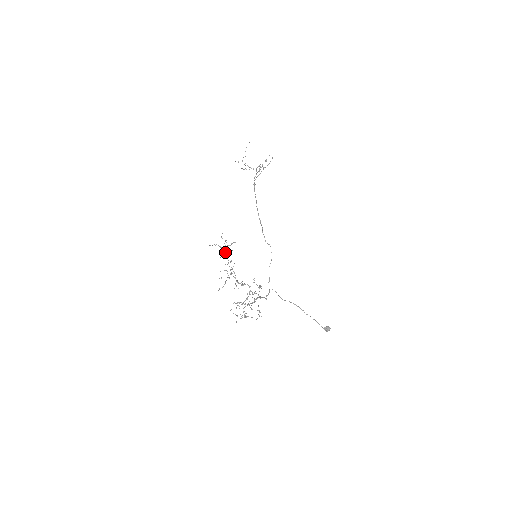
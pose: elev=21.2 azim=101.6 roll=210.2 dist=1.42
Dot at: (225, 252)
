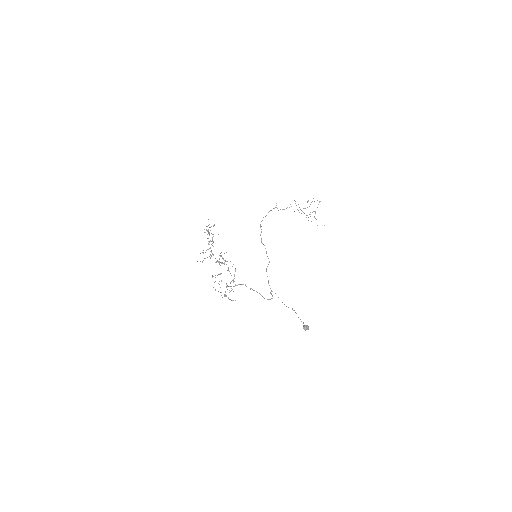
Dot at: (208, 233)
